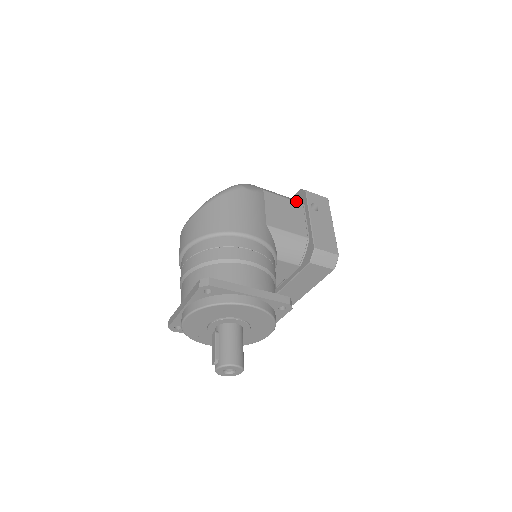
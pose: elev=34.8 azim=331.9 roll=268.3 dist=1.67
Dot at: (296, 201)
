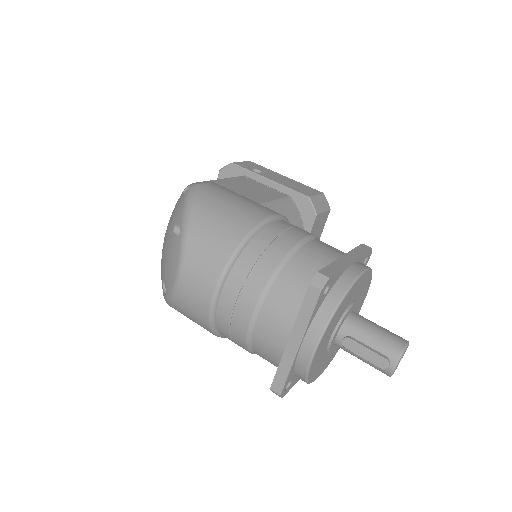
Dot at: occluded
